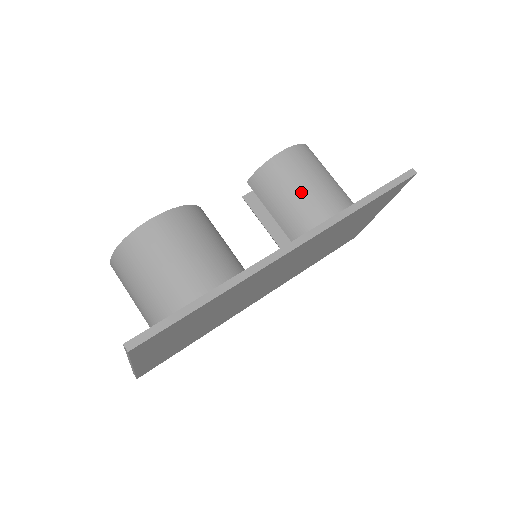
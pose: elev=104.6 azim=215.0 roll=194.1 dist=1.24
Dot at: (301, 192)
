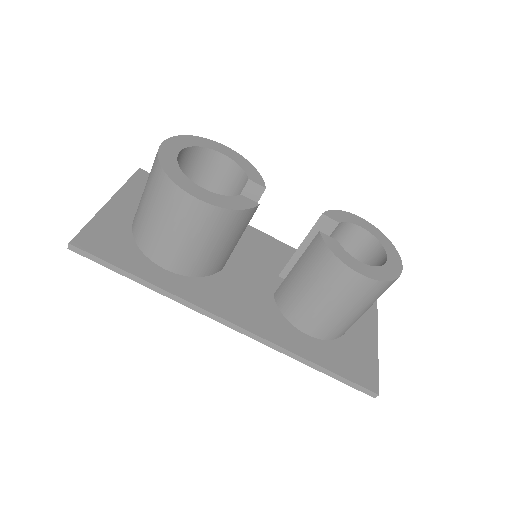
Dot at: (316, 298)
